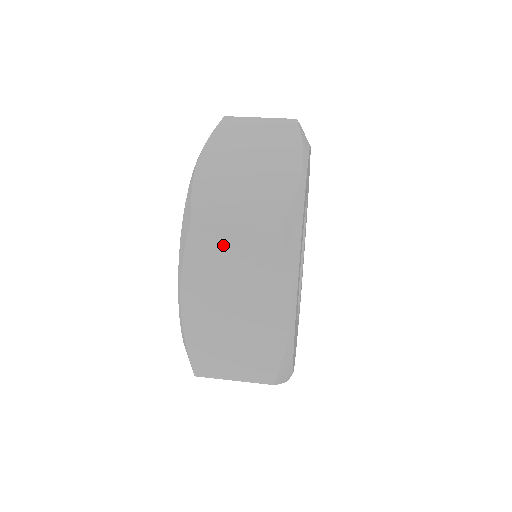
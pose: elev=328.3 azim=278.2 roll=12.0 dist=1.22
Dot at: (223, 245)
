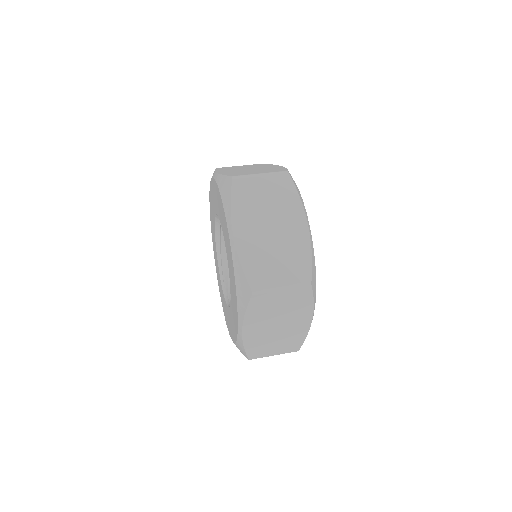
Dot at: (255, 189)
